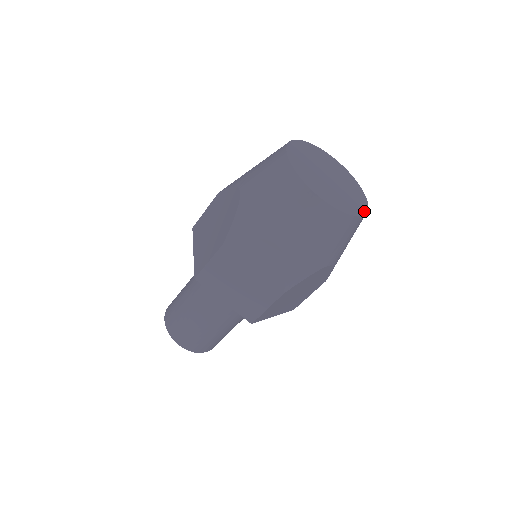
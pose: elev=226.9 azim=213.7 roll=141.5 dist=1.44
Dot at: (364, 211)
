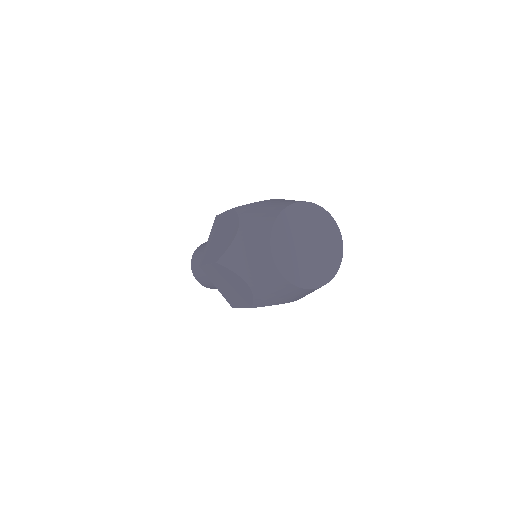
Dot at: (326, 281)
